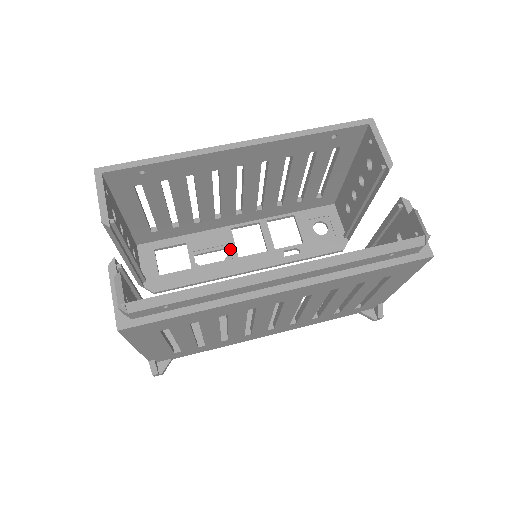
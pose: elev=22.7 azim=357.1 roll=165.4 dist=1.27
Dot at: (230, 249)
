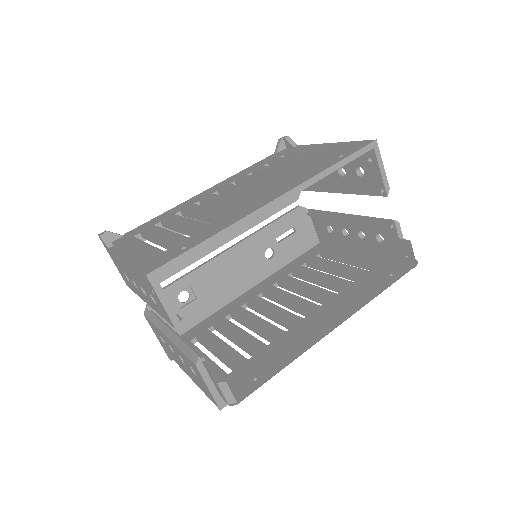
Dot at: occluded
